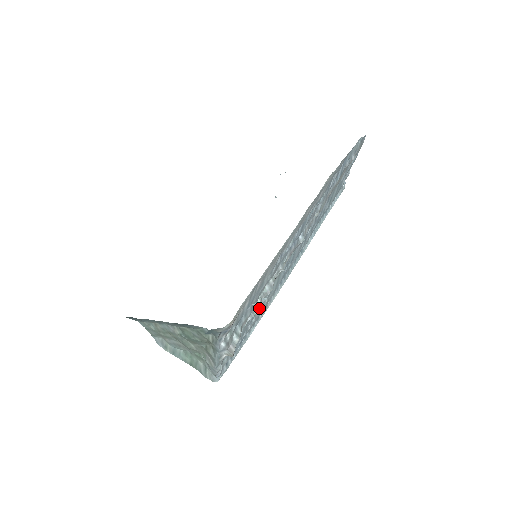
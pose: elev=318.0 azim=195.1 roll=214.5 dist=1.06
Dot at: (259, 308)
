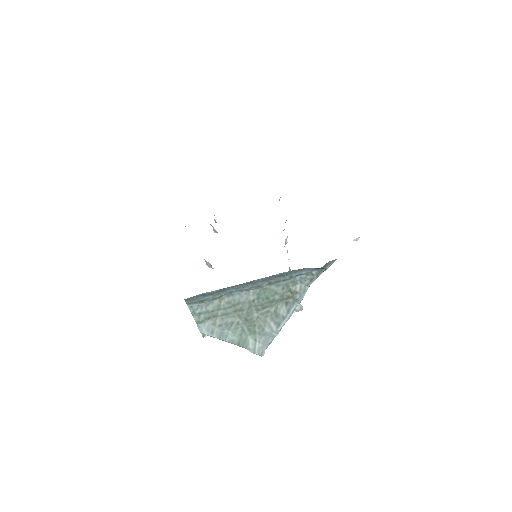
Dot at: occluded
